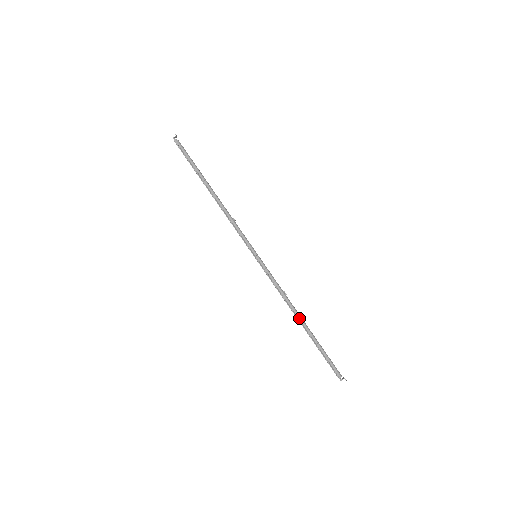
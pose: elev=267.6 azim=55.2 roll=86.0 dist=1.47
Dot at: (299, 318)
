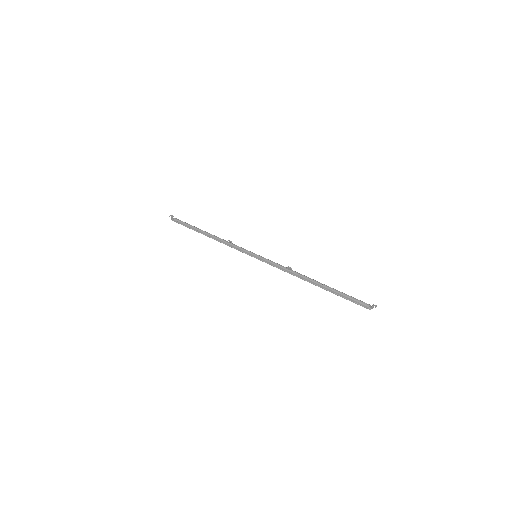
Dot at: (308, 281)
